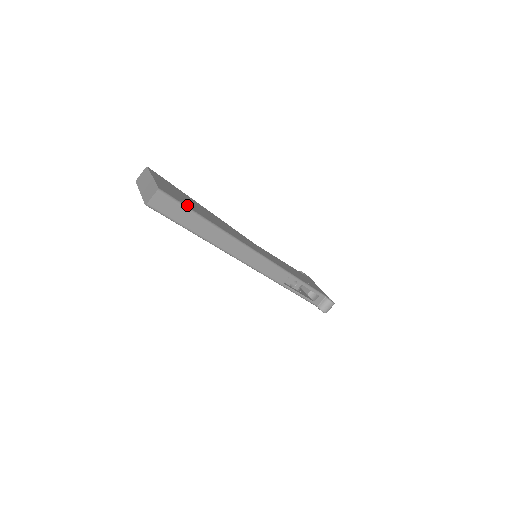
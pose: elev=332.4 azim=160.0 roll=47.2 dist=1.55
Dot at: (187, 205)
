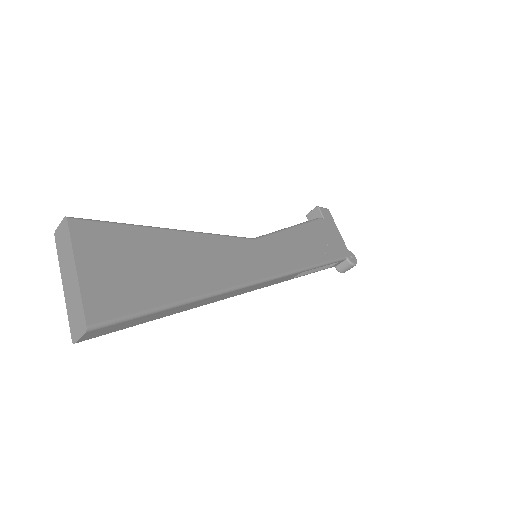
Dot at: (142, 303)
